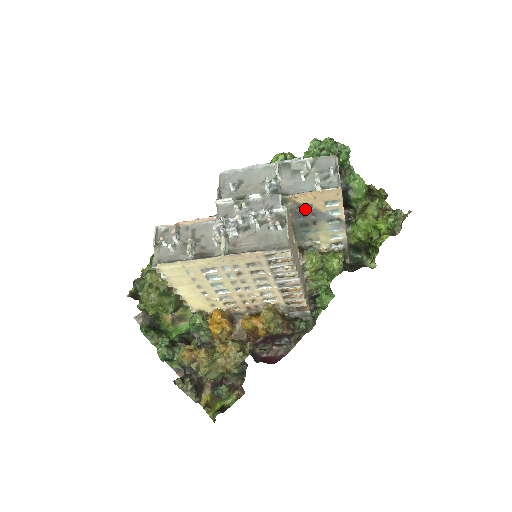
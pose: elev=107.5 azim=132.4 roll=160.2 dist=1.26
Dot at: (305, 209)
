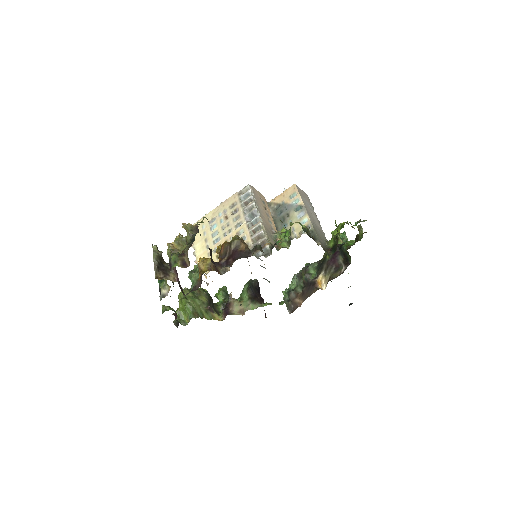
Dot at: (280, 206)
